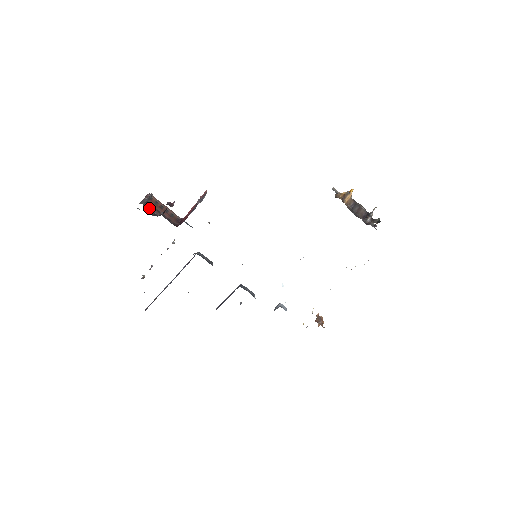
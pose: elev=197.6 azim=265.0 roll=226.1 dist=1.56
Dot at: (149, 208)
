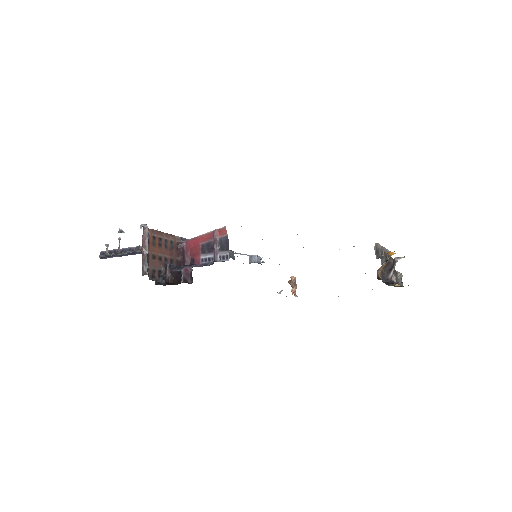
Dot at: (152, 267)
